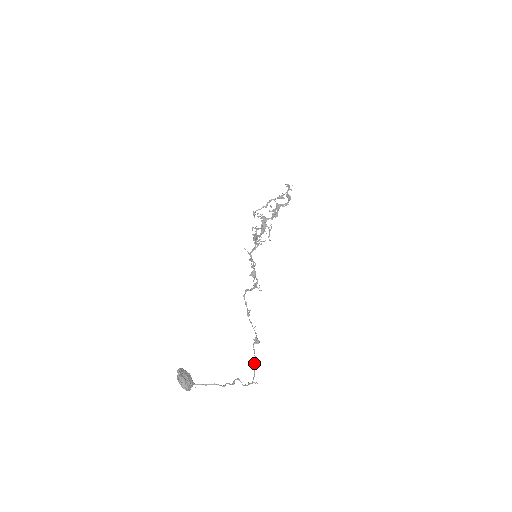
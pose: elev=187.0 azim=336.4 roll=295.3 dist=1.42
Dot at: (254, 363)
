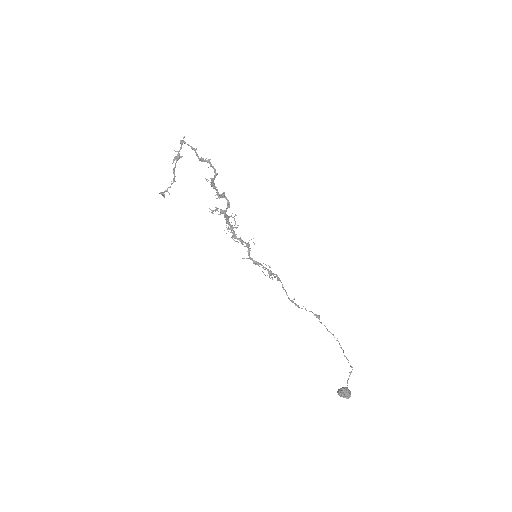
Dot at: (327, 330)
